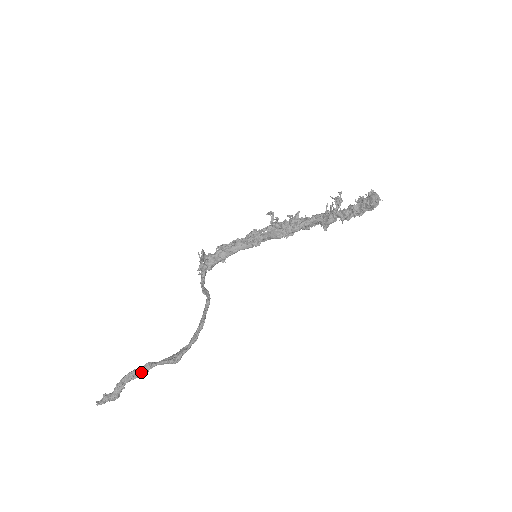
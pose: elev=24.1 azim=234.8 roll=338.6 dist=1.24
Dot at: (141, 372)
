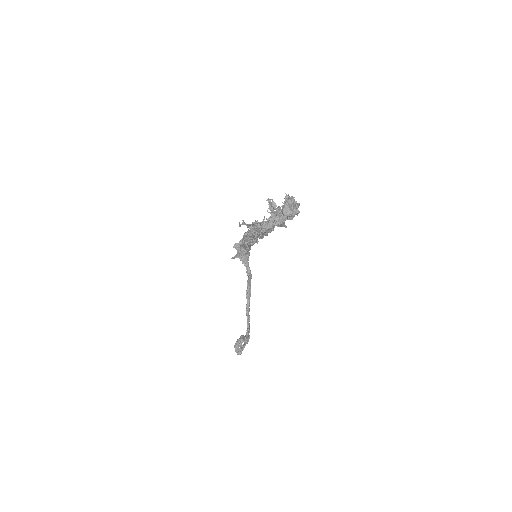
Dot at: (241, 342)
